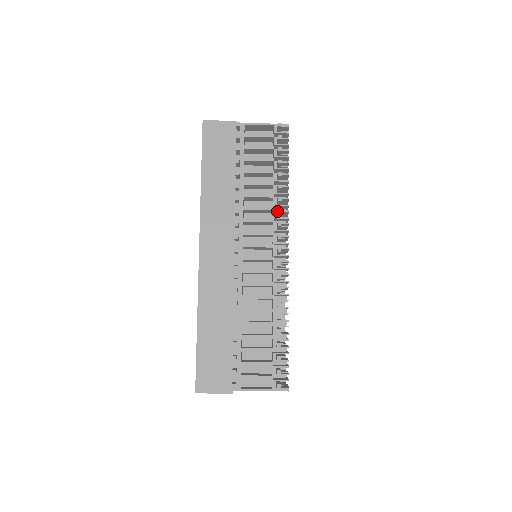
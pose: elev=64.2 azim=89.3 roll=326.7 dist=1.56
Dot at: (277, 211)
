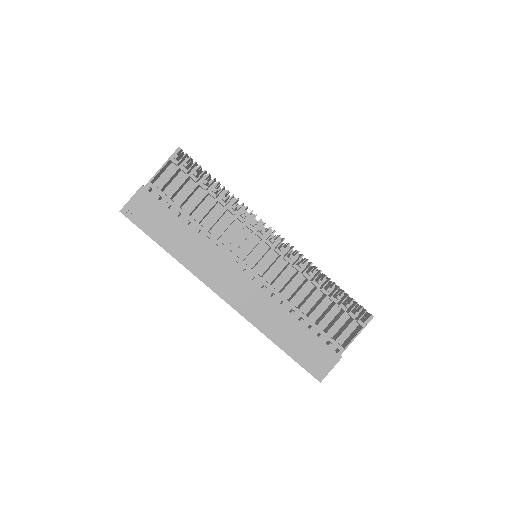
Dot at: (241, 216)
